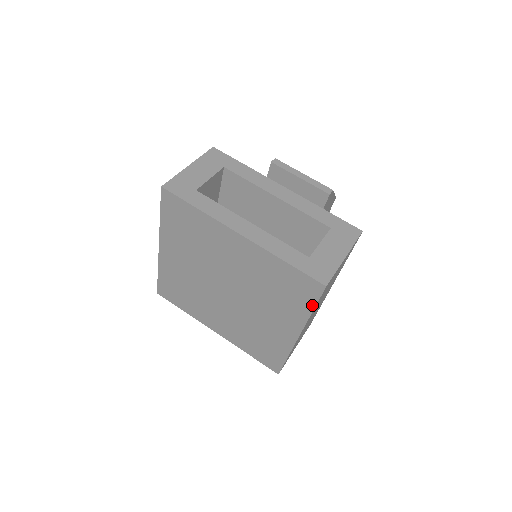
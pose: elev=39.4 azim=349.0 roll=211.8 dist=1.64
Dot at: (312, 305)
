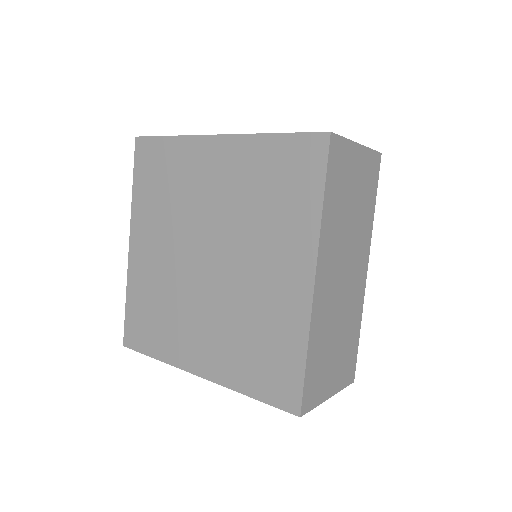
Dot at: (320, 187)
